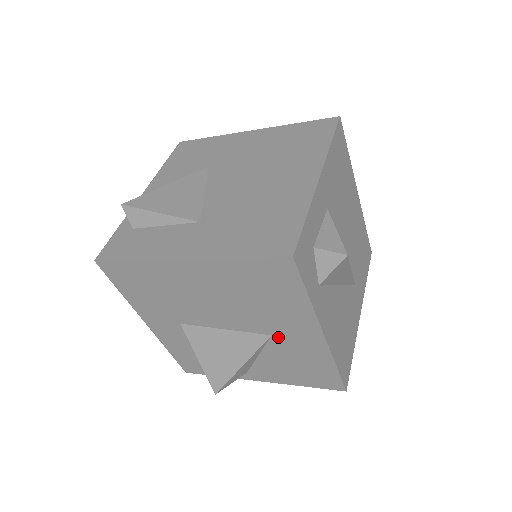
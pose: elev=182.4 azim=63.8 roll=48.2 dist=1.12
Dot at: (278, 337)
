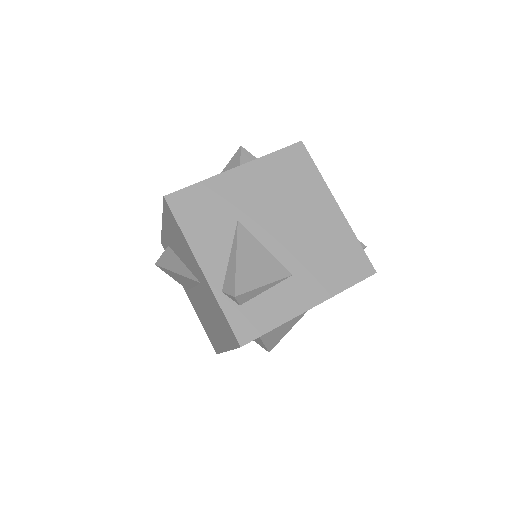
Dot at: occluded
